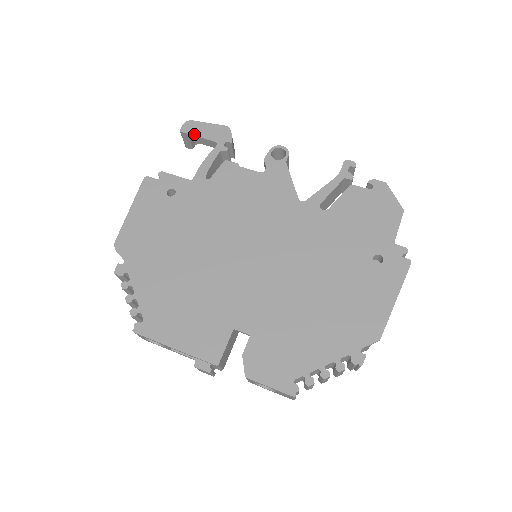
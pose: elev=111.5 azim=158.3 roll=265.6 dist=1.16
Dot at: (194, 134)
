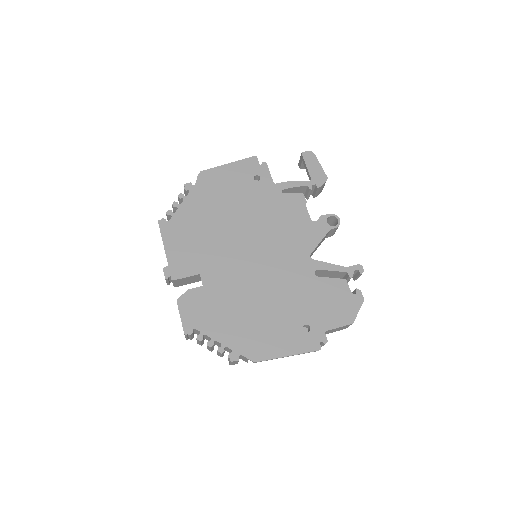
Dot at: (306, 162)
